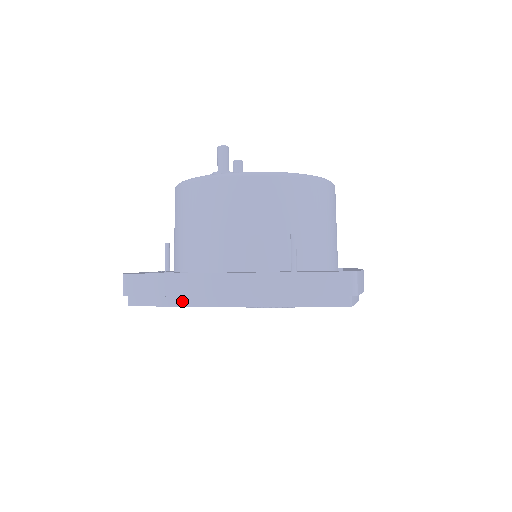
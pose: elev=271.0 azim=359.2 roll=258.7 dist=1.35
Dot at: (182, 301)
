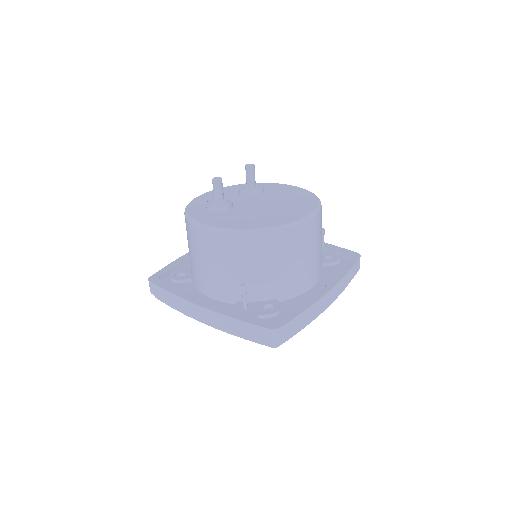
Dot at: occluded
